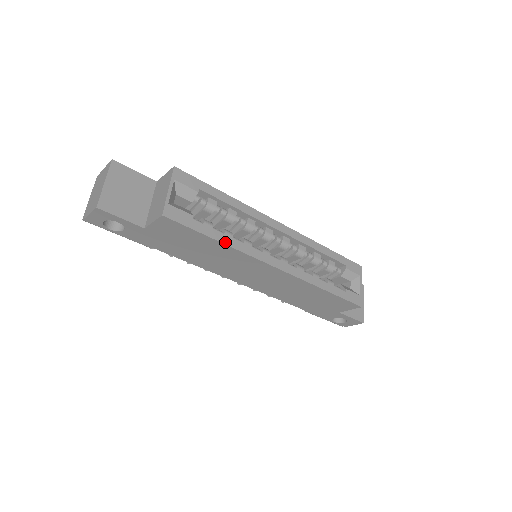
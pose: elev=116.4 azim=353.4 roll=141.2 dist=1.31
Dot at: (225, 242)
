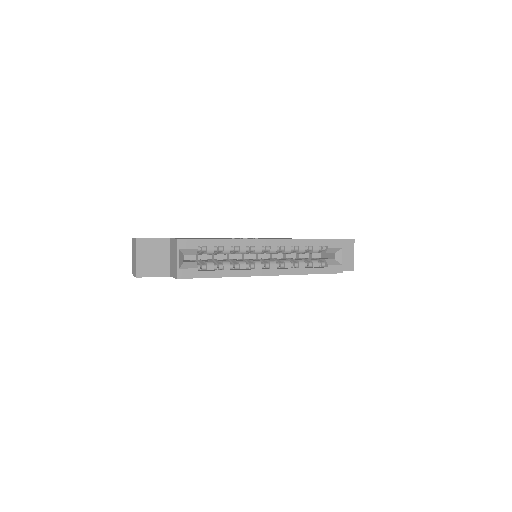
Dot at: (224, 276)
